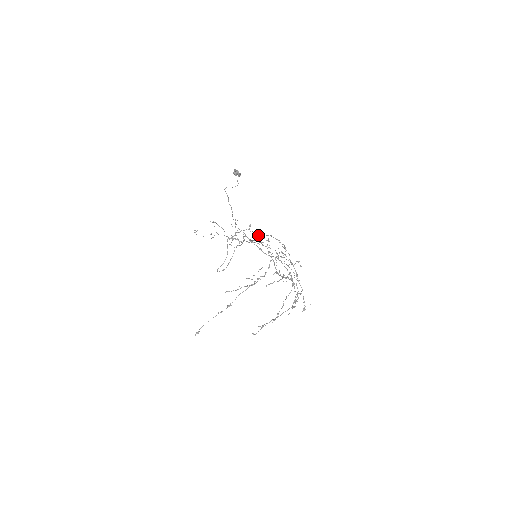
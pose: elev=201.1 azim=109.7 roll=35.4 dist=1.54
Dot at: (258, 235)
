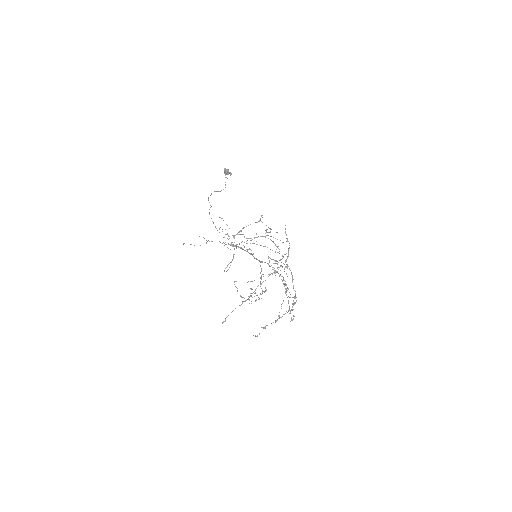
Dot at: (237, 246)
